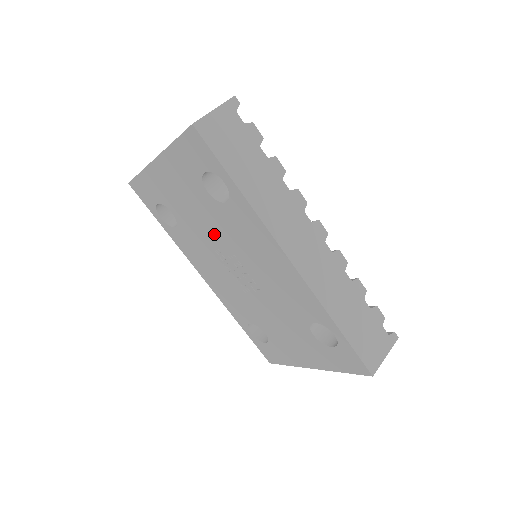
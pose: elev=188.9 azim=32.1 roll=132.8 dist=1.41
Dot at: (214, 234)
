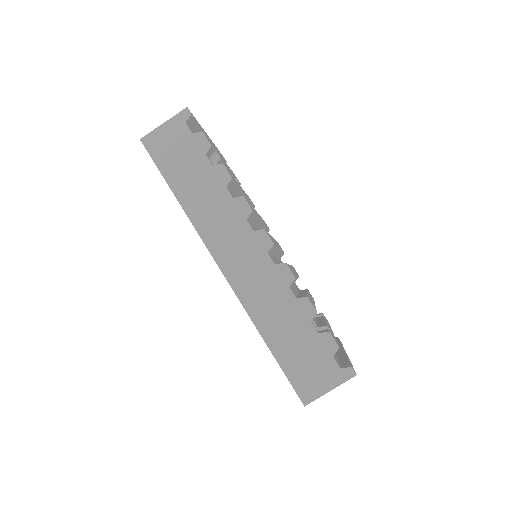
Dot at: occluded
